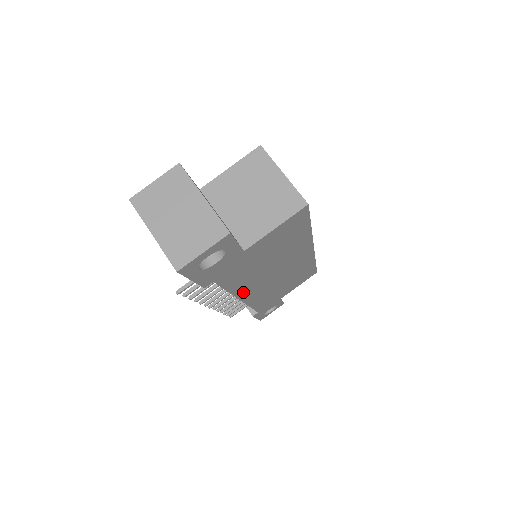
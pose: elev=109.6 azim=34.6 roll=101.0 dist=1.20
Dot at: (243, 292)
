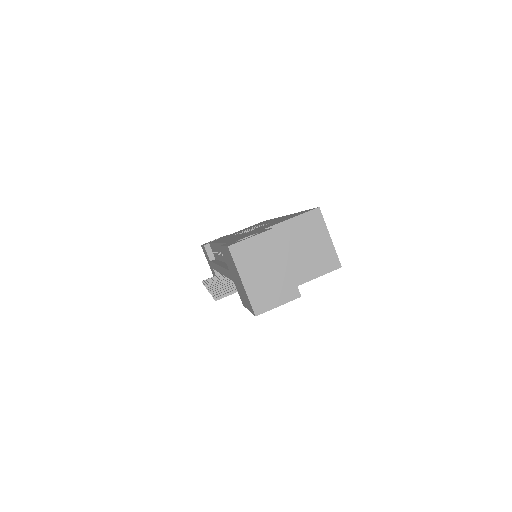
Dot at: occluded
